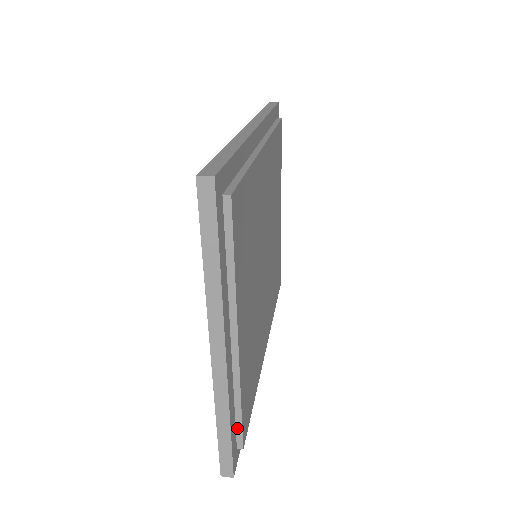
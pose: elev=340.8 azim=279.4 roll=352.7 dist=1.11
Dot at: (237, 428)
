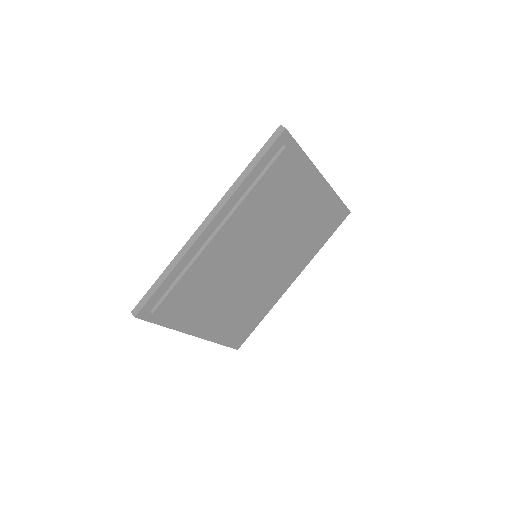
Dot at: occluded
